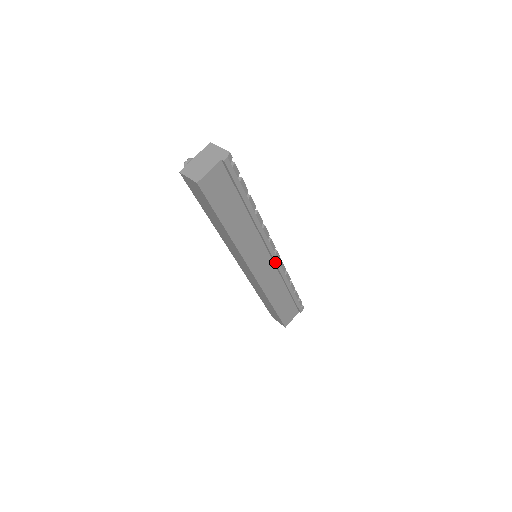
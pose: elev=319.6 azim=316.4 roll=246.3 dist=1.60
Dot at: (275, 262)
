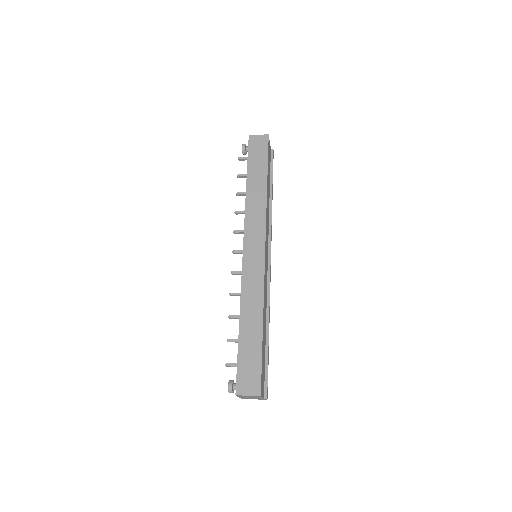
Dot at: (270, 271)
